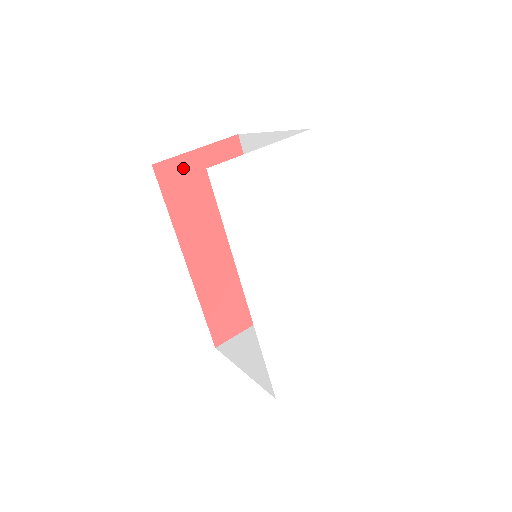
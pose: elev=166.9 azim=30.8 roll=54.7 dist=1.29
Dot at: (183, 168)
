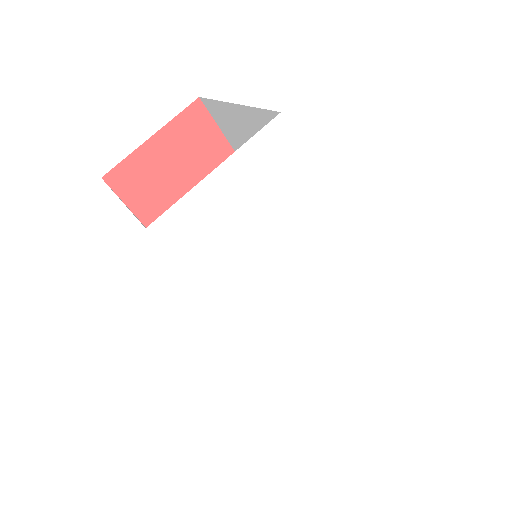
Dot at: (142, 166)
